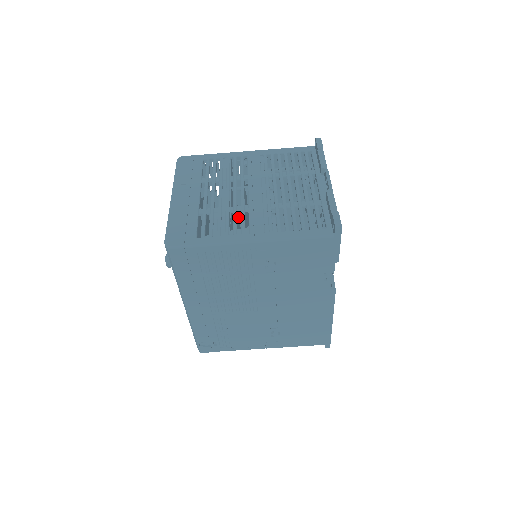
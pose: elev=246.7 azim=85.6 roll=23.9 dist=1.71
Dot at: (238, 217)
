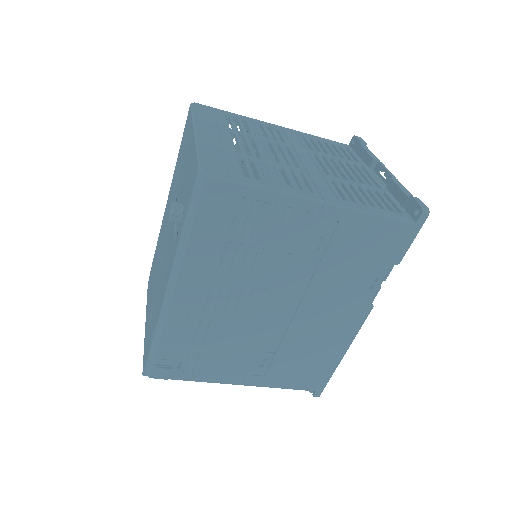
Dot at: occluded
